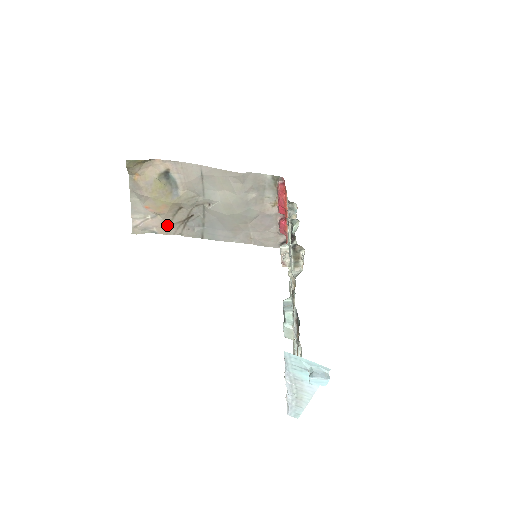
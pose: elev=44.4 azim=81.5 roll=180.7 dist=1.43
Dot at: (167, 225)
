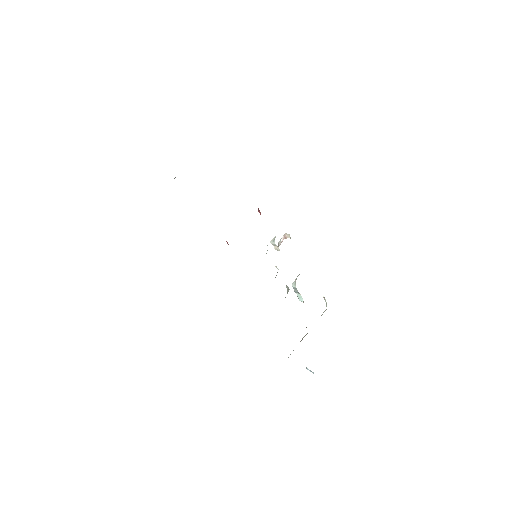
Dot at: occluded
